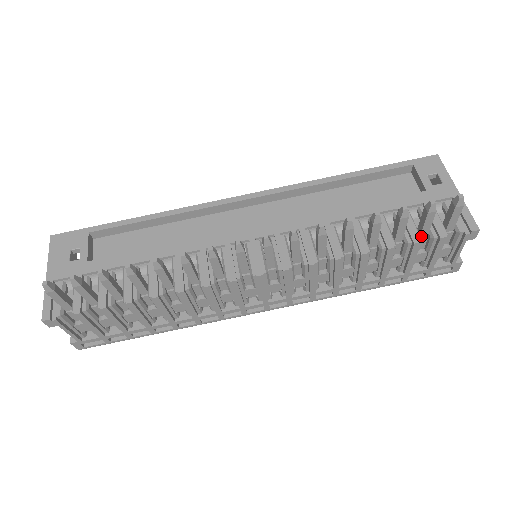
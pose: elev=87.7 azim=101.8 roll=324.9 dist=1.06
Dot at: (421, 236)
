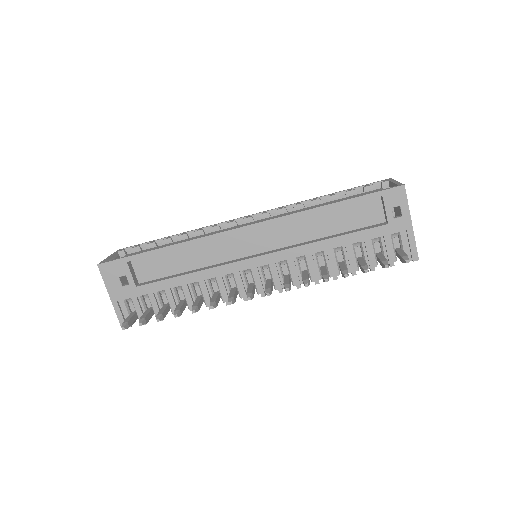
Dot at: occluded
